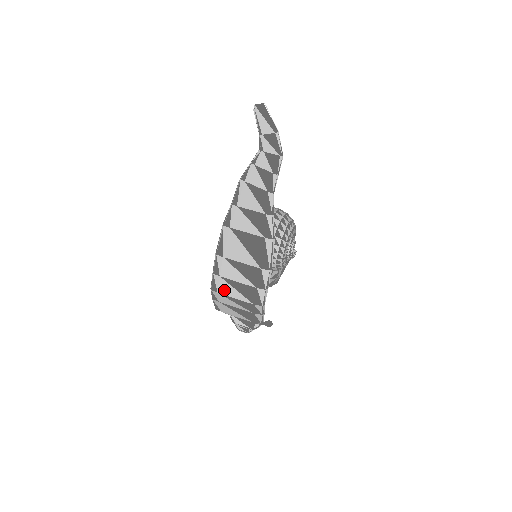
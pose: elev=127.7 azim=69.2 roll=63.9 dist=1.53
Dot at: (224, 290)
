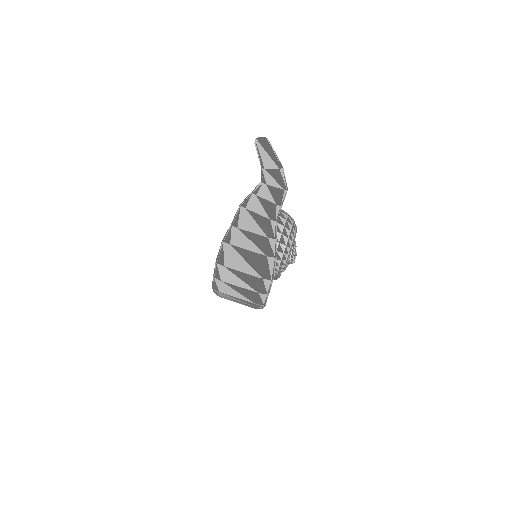
Dot at: (226, 291)
